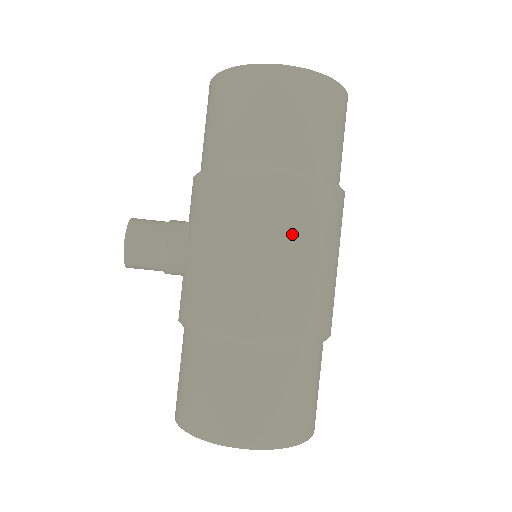
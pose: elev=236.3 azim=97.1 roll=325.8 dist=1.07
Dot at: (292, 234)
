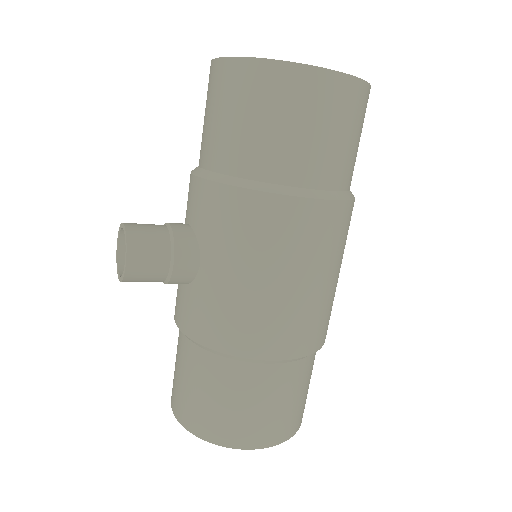
Dot at: (322, 259)
